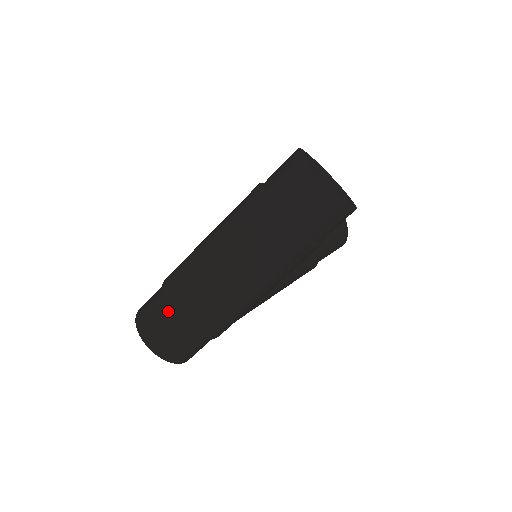
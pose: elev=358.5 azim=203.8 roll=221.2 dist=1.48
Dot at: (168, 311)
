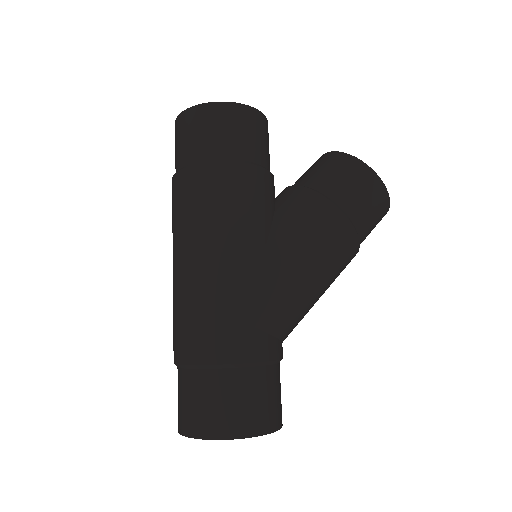
Dot at: occluded
